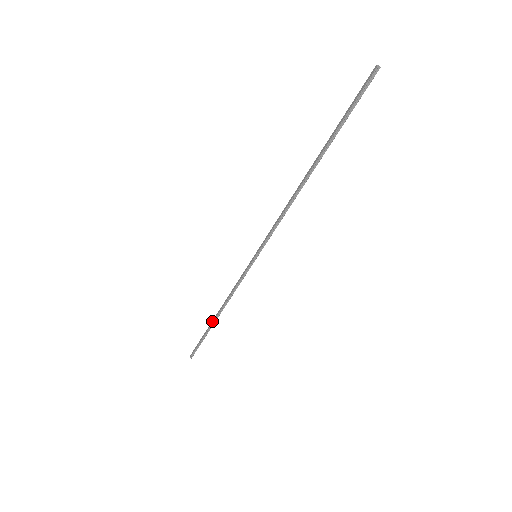
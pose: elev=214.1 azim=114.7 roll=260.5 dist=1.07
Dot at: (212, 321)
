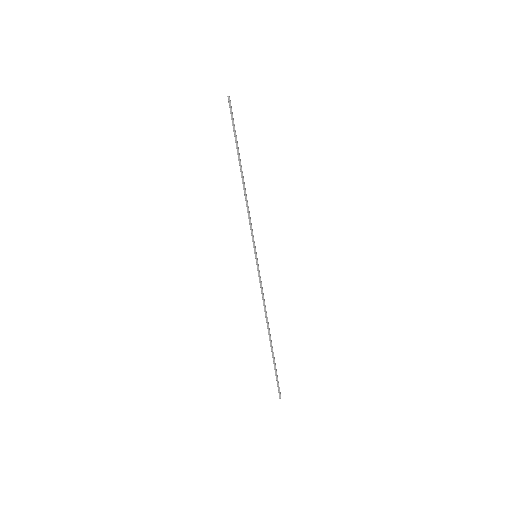
Dot at: occluded
